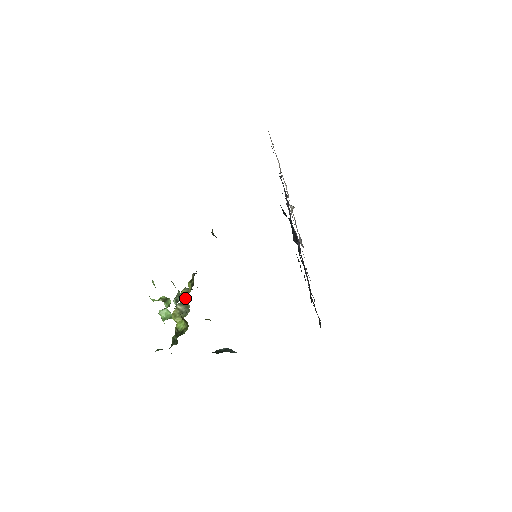
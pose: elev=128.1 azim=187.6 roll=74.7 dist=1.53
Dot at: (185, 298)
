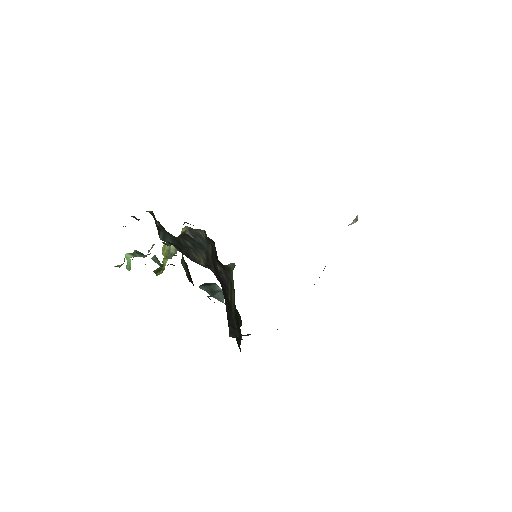
Dot at: occluded
